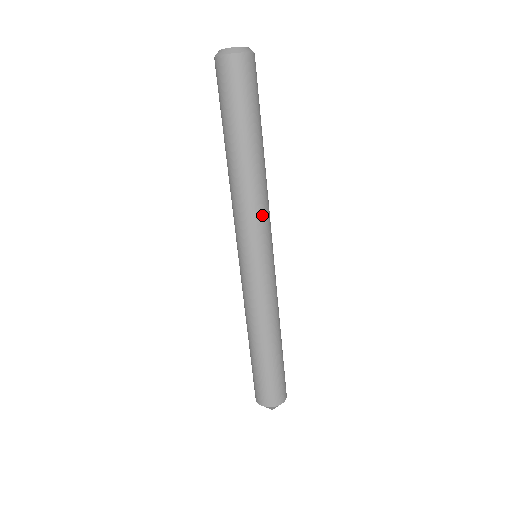
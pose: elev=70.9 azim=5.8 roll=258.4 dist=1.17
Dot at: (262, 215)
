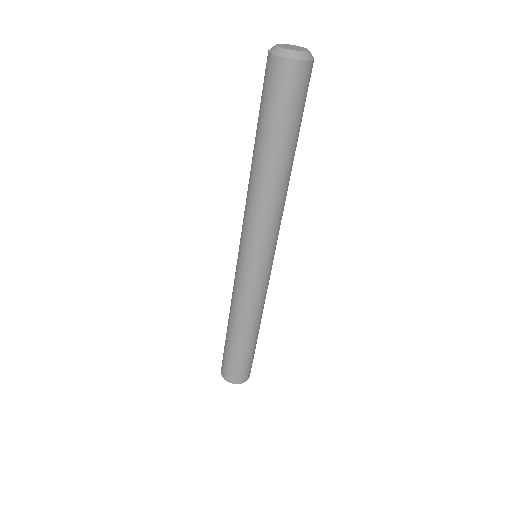
Dot at: (271, 226)
